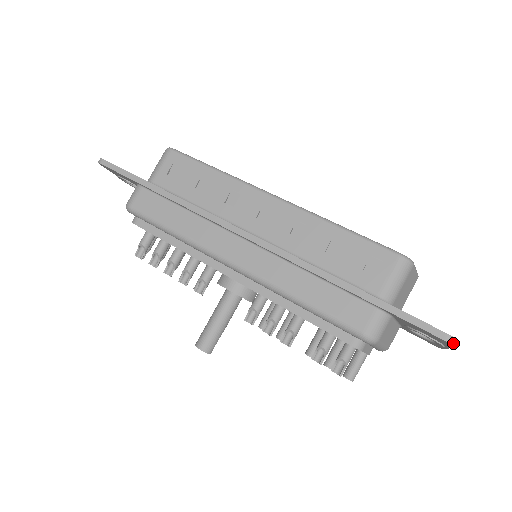
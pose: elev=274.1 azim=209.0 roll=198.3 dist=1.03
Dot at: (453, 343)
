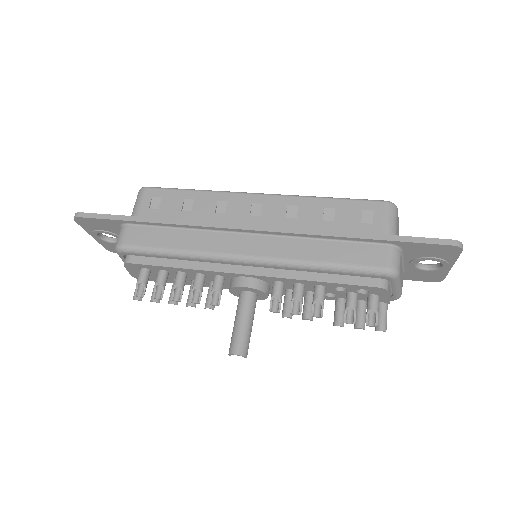
Dot at: (461, 246)
